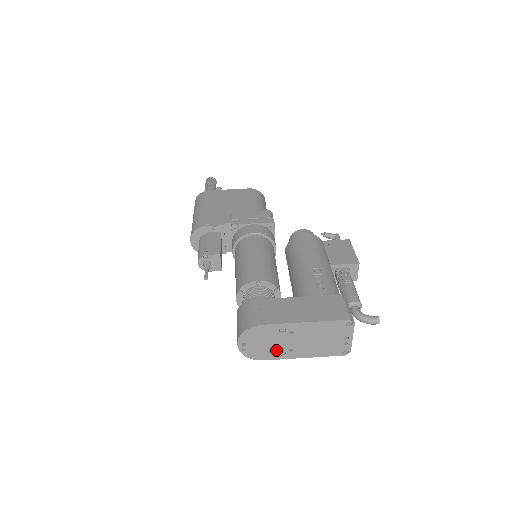
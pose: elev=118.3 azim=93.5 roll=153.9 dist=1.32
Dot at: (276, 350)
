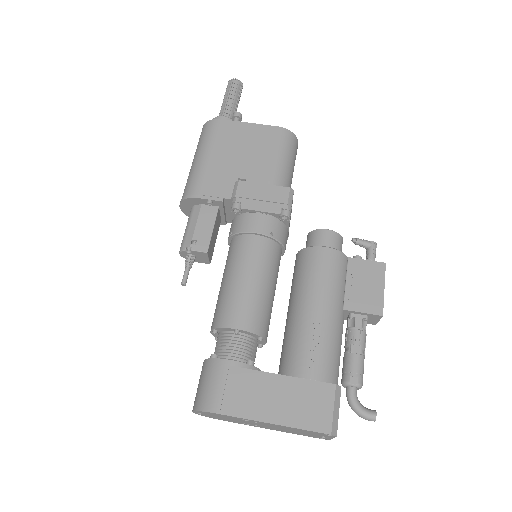
Dot at: (239, 422)
